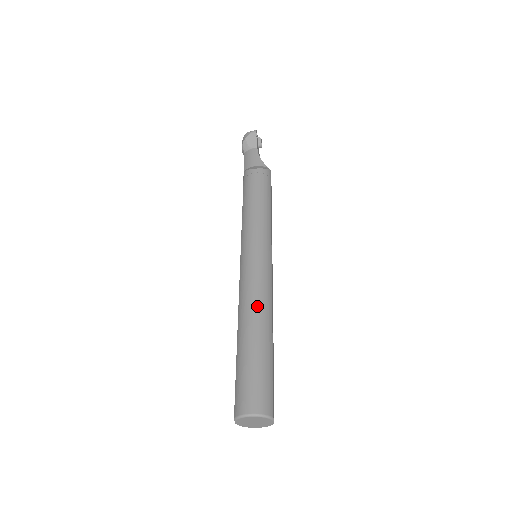
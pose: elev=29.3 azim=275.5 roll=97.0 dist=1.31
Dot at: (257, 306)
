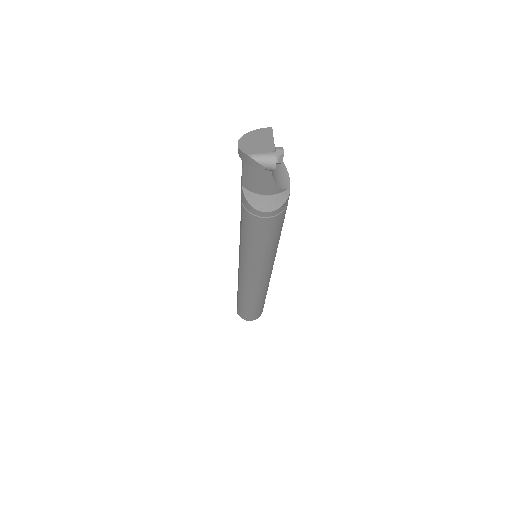
Dot at: (256, 297)
